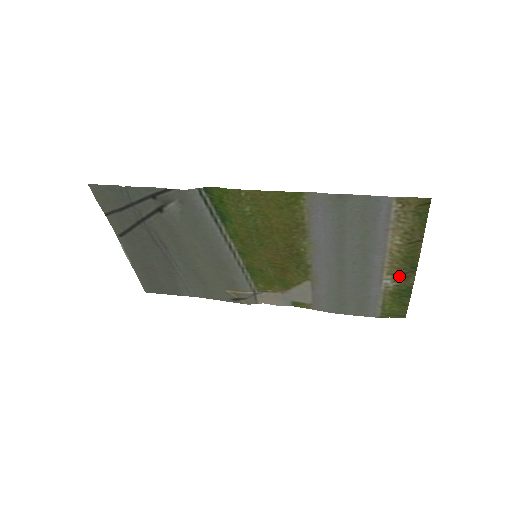
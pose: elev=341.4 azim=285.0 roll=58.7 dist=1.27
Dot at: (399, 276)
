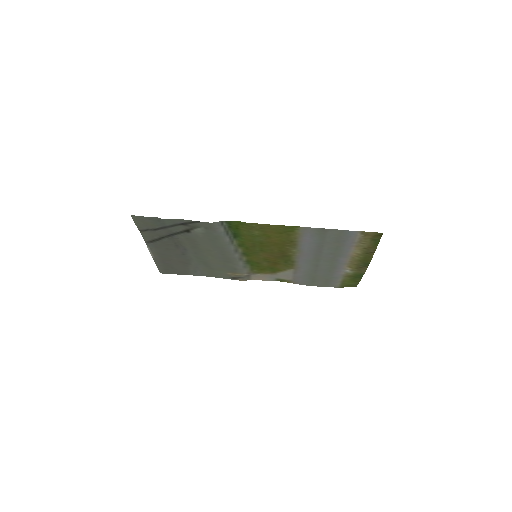
Dot at: (356, 268)
